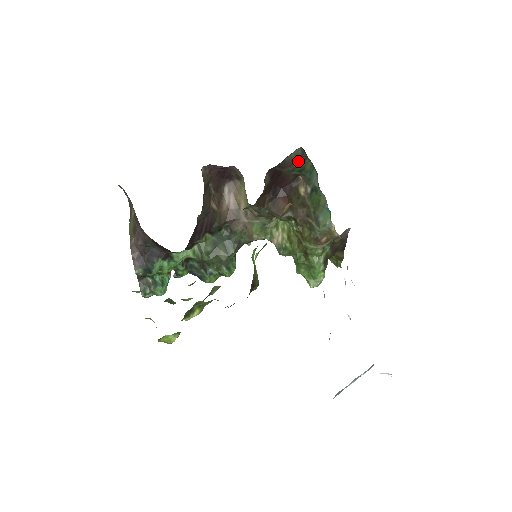
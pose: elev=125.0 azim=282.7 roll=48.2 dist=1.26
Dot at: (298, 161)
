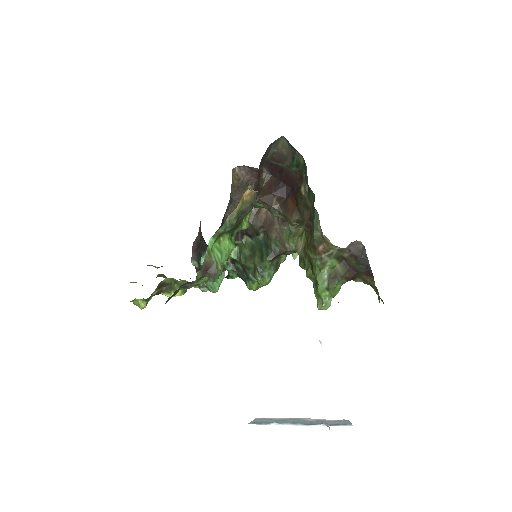
Dot at: (290, 154)
